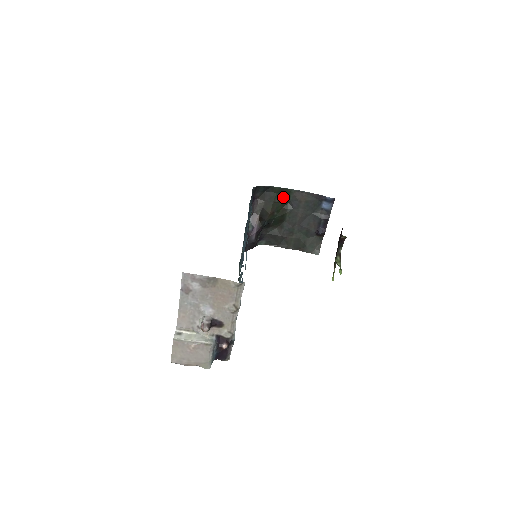
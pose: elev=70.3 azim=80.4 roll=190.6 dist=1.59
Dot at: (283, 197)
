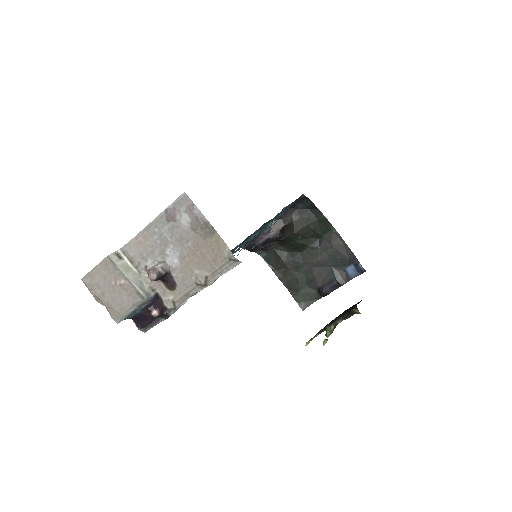
Dot at: (320, 229)
